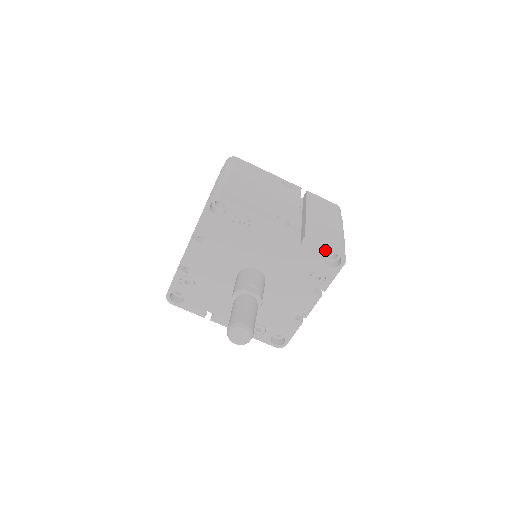
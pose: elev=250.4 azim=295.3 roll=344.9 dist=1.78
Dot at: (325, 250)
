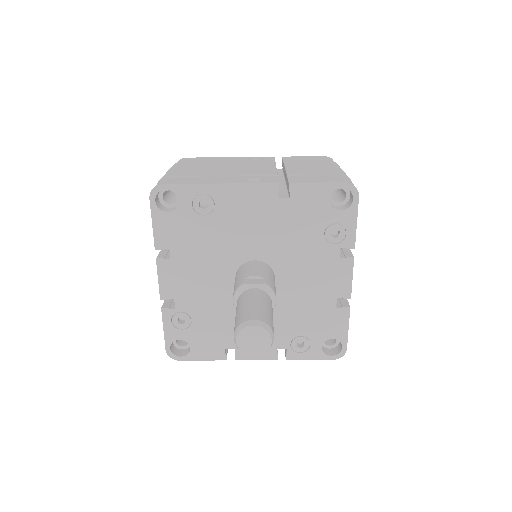
Dot at: (324, 189)
